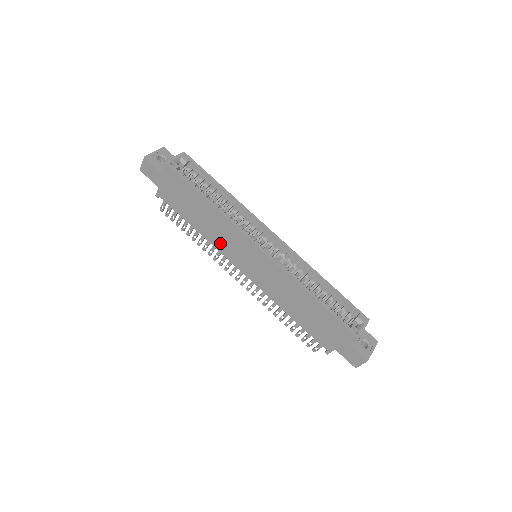
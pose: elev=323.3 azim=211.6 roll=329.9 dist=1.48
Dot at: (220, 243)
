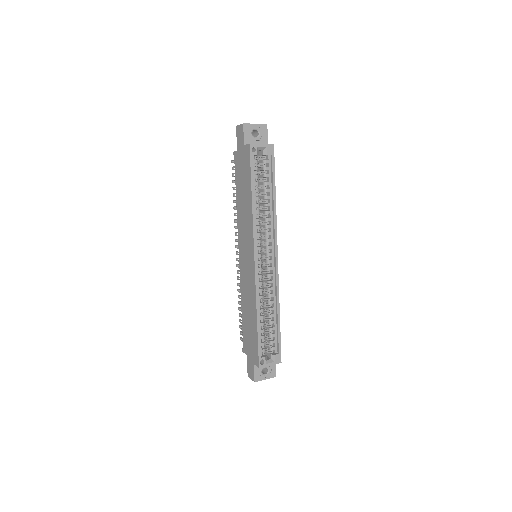
Dot at: (241, 226)
